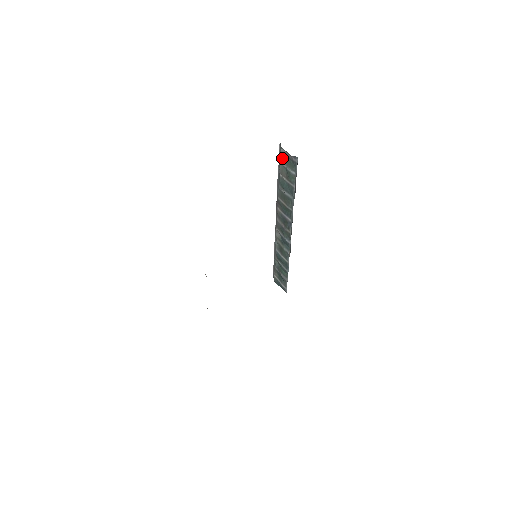
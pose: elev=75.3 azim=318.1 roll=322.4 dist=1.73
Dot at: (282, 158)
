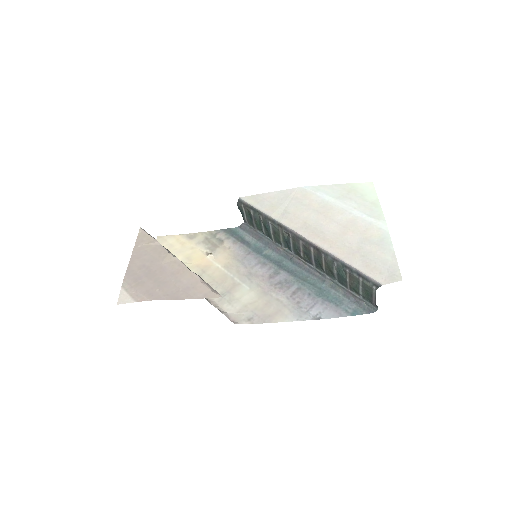
Dot at: (366, 286)
